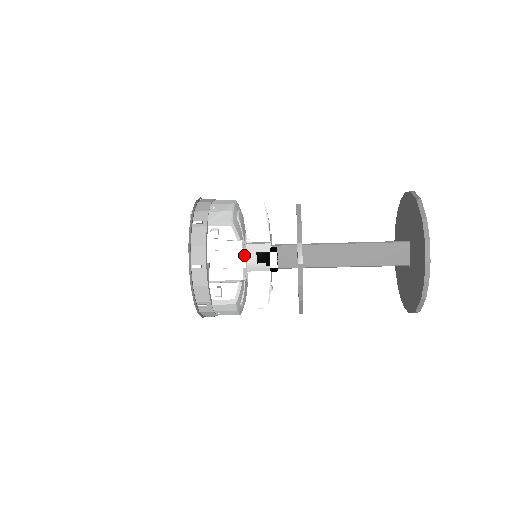
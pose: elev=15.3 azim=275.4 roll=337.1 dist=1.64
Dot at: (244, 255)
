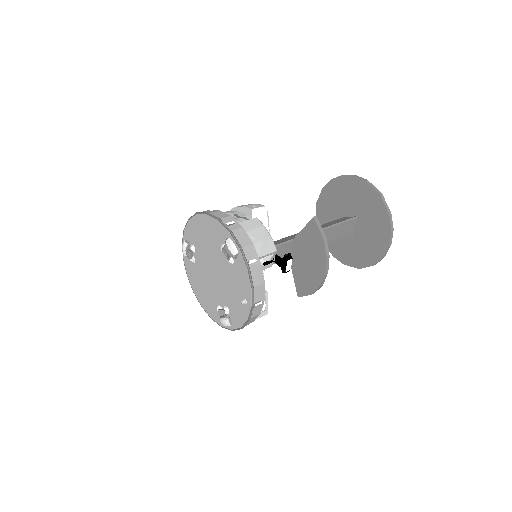
Dot at: occluded
